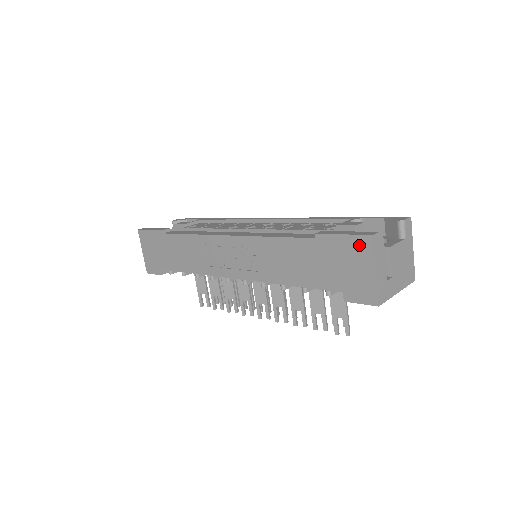
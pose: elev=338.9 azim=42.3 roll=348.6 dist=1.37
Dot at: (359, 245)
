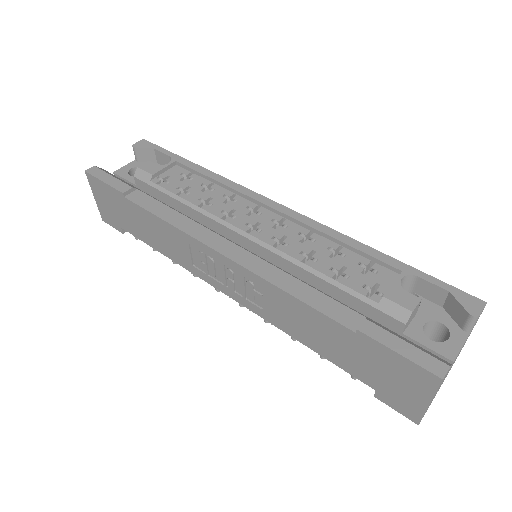
Dot at: (418, 375)
